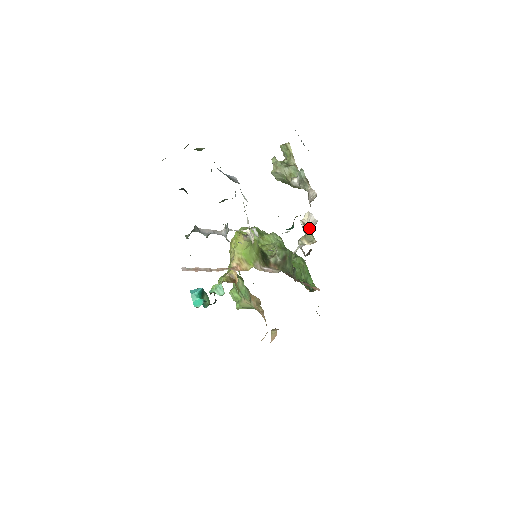
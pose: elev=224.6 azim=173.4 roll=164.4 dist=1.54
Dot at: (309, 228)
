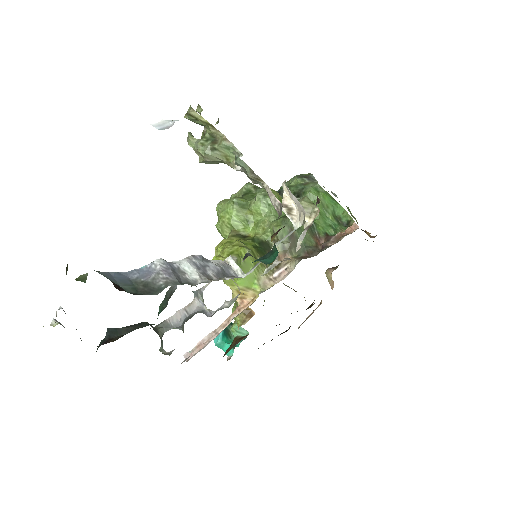
Dot at: (299, 220)
